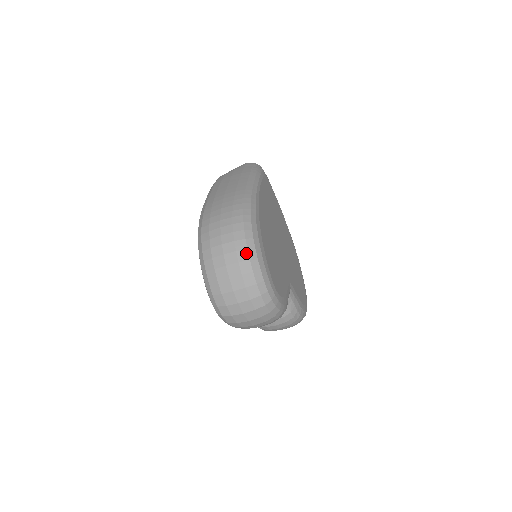
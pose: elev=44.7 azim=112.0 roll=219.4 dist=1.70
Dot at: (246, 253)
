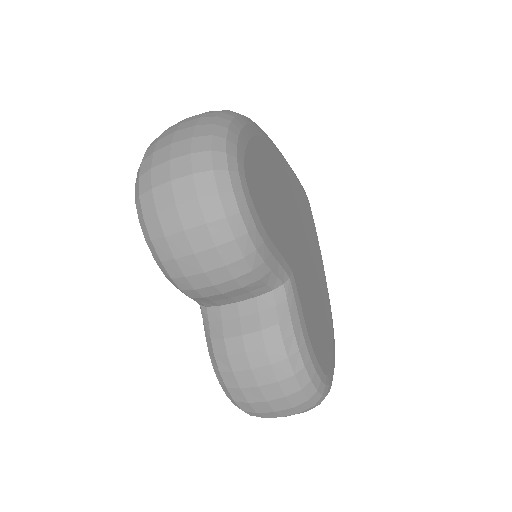
Dot at: (217, 114)
